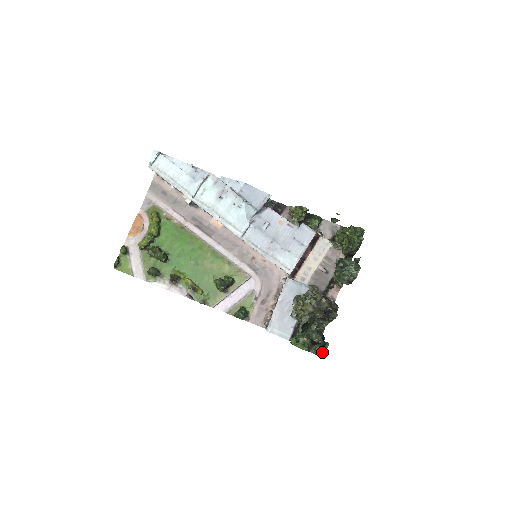
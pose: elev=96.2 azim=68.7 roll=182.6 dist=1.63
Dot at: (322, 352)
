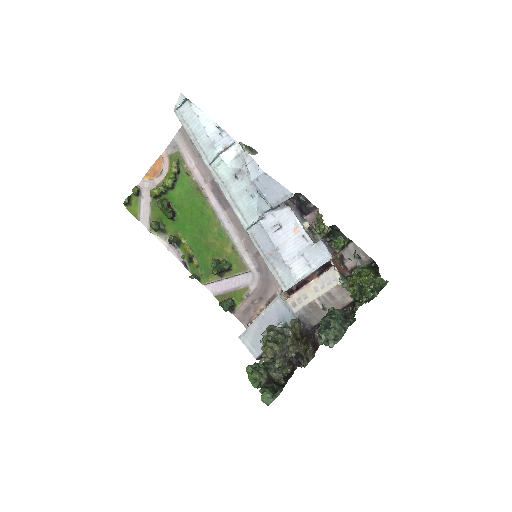
Dot at: (267, 400)
